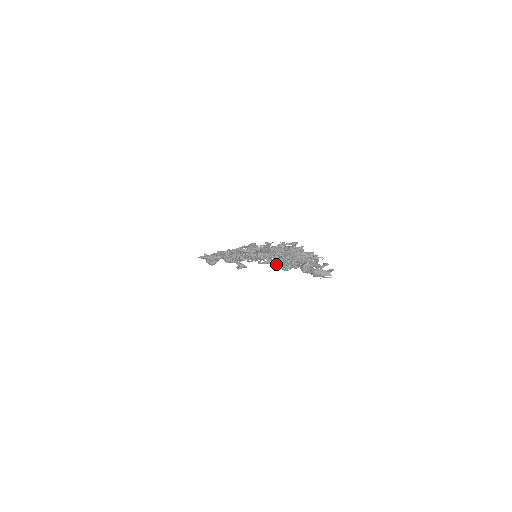
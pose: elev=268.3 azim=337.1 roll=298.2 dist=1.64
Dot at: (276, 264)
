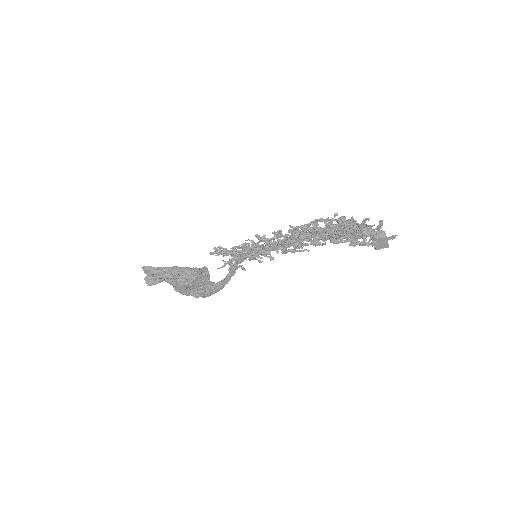
Dot at: (339, 220)
